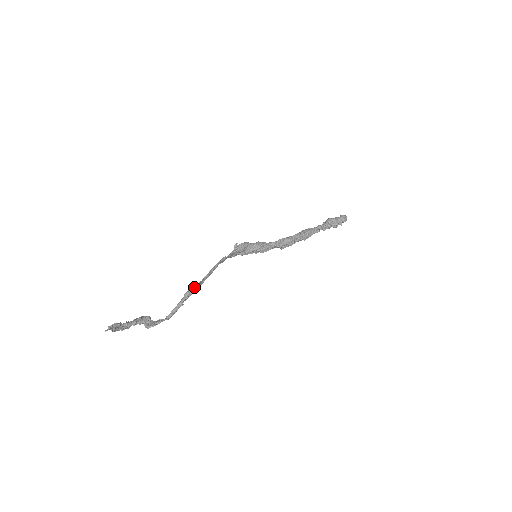
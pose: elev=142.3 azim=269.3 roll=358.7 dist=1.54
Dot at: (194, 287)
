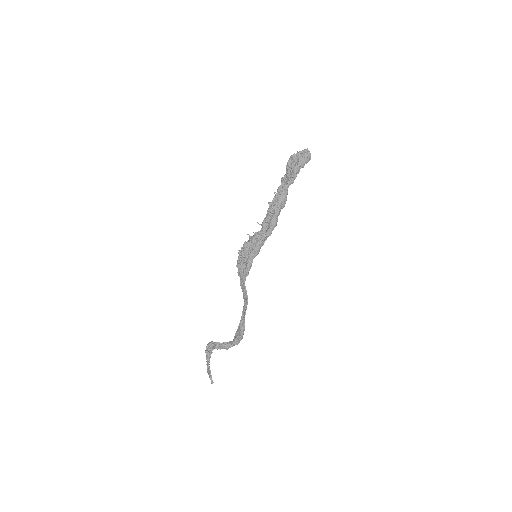
Dot at: (244, 329)
